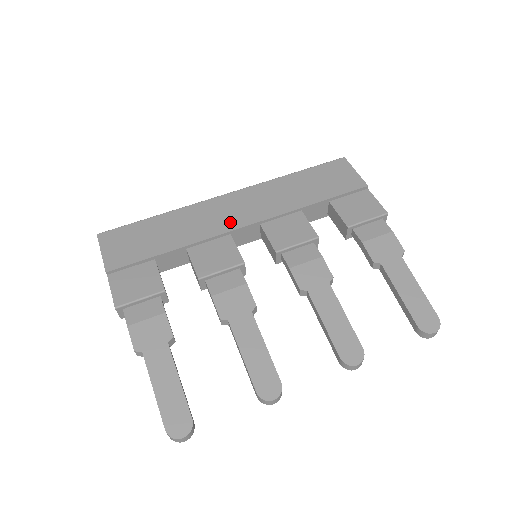
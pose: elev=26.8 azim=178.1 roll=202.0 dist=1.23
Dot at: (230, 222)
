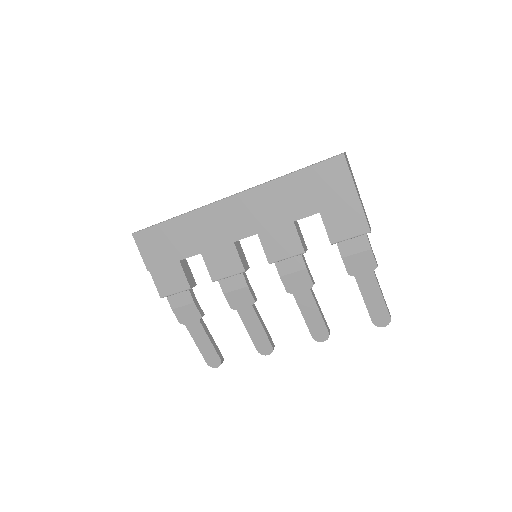
Dot at: (232, 232)
